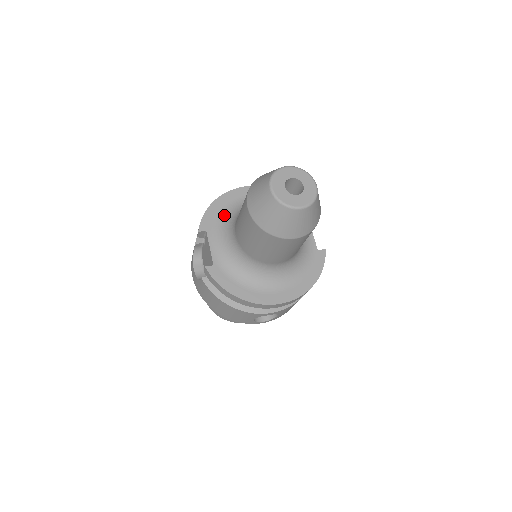
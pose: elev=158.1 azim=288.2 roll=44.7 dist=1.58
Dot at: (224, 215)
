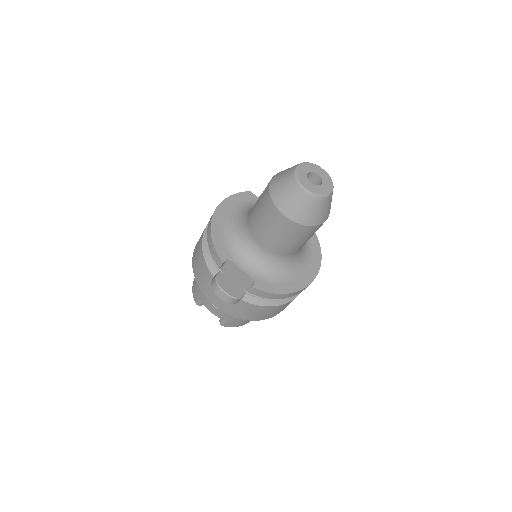
Dot at: (228, 237)
